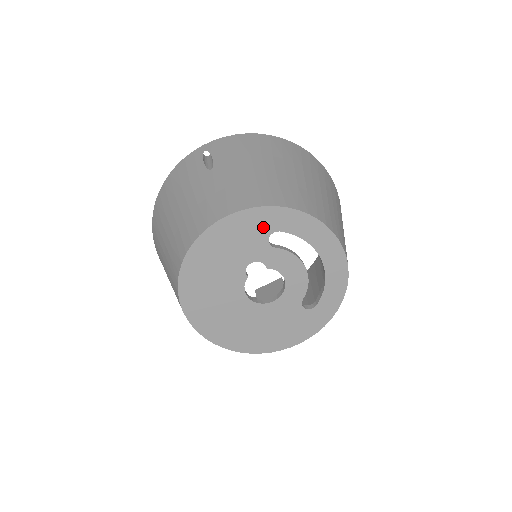
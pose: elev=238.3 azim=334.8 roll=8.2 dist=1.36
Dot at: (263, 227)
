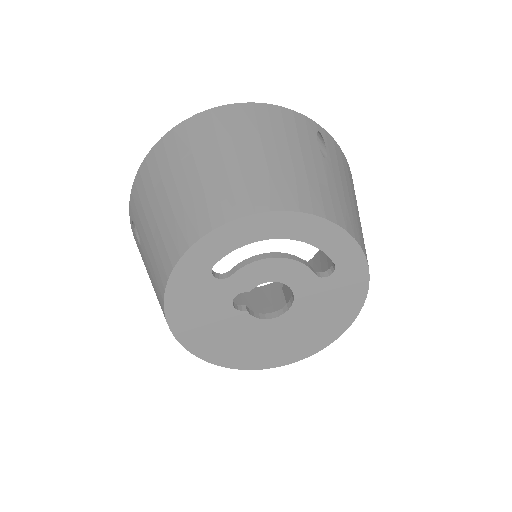
Dot at: (198, 278)
